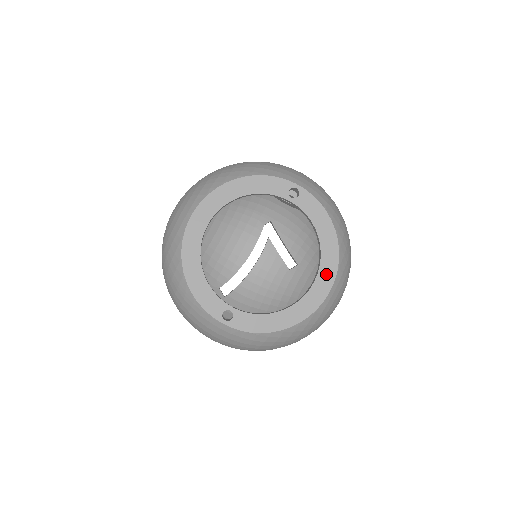
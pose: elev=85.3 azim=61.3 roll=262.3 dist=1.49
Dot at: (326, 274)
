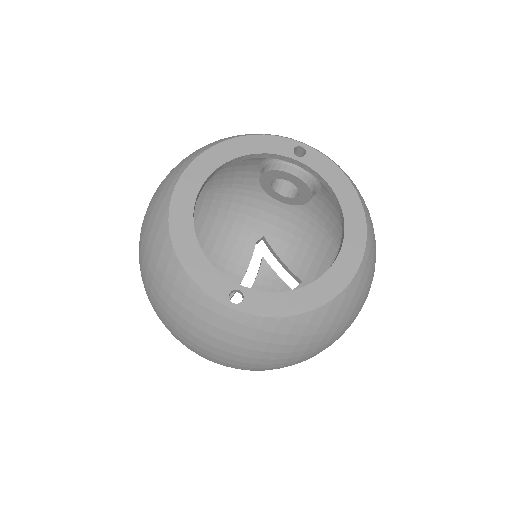
Dot at: (354, 238)
